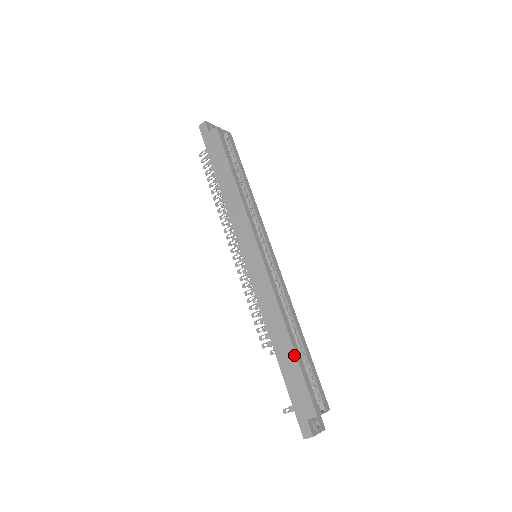
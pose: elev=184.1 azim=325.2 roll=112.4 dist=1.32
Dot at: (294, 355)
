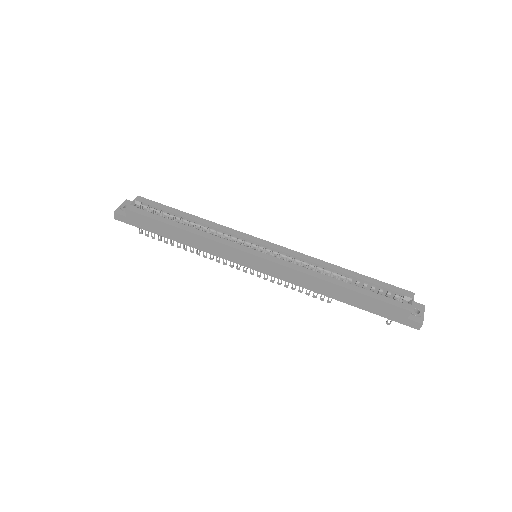
Dot at: (354, 293)
